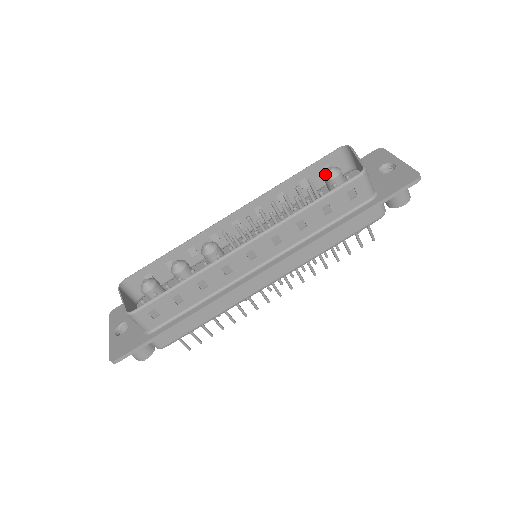
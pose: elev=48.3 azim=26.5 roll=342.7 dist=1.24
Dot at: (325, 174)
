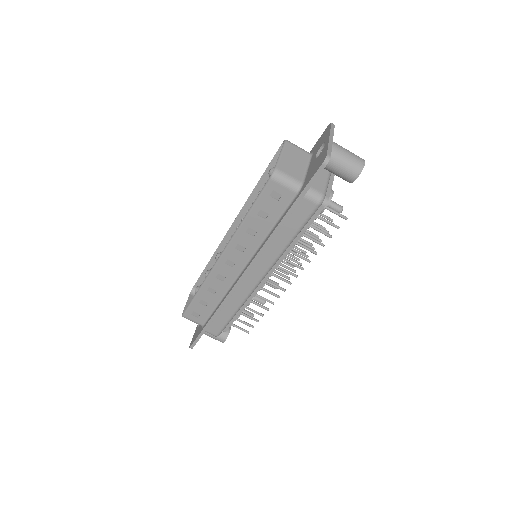
Dot at: (269, 176)
